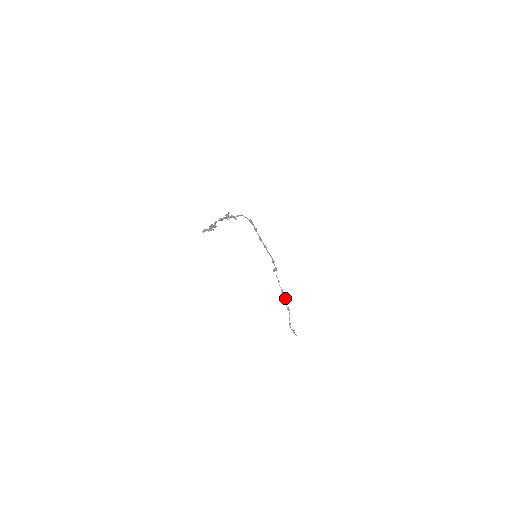
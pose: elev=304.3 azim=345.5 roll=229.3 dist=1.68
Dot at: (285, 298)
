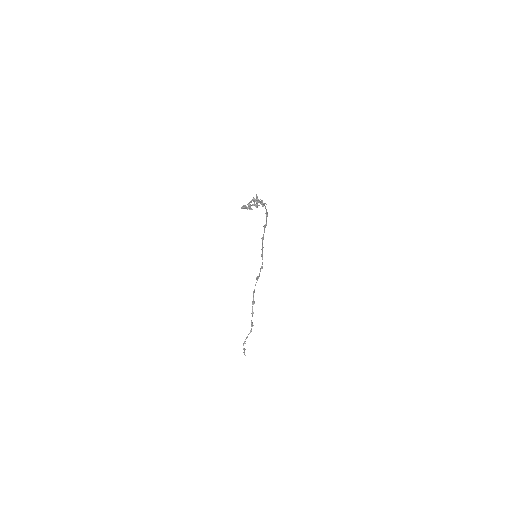
Dot at: (253, 312)
